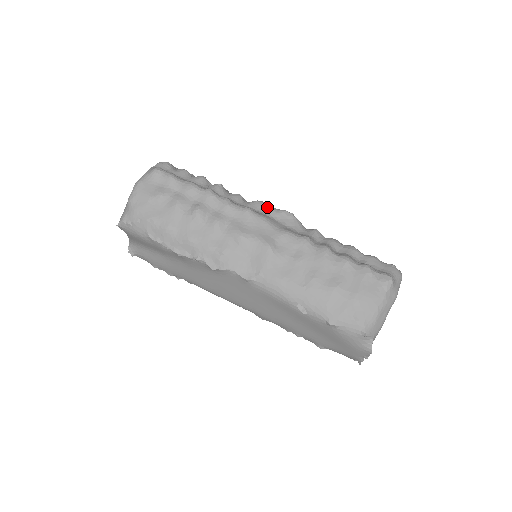
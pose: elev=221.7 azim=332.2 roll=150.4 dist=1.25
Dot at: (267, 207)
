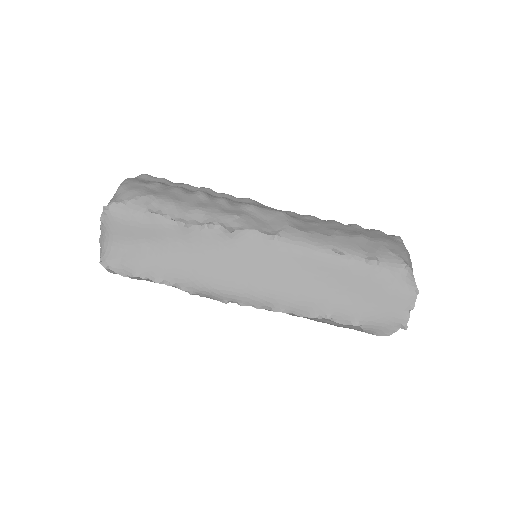
Dot at: occluded
